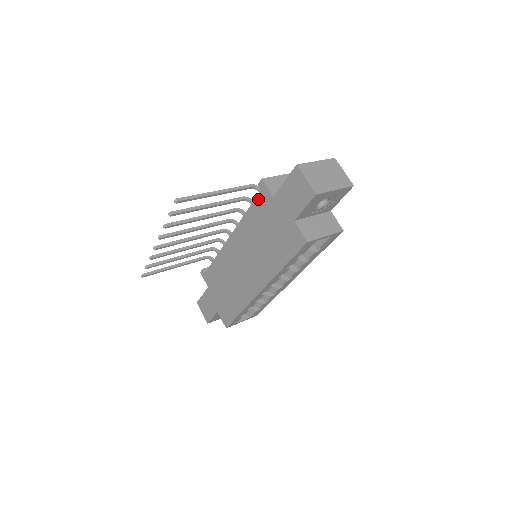
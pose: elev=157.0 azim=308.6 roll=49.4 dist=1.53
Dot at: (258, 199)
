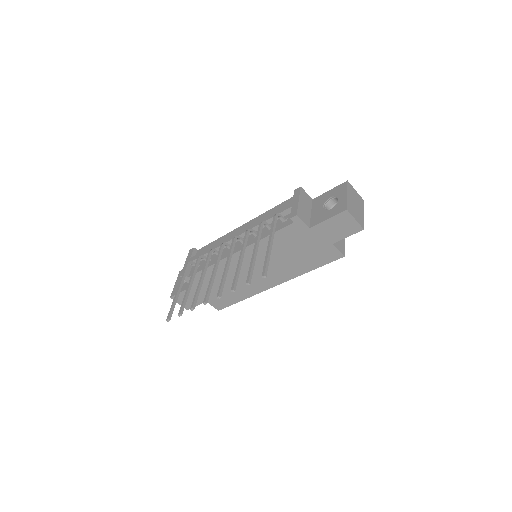
Dot at: (288, 228)
